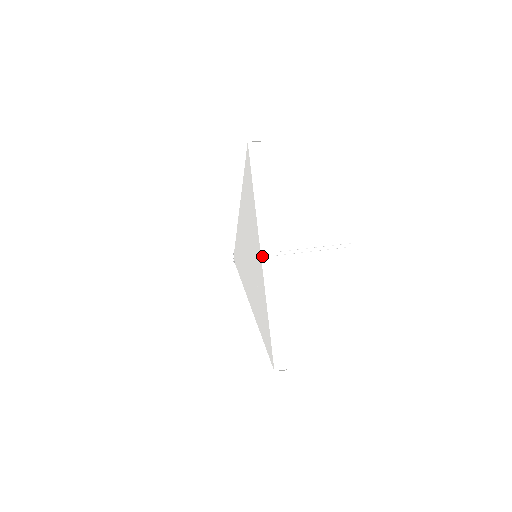
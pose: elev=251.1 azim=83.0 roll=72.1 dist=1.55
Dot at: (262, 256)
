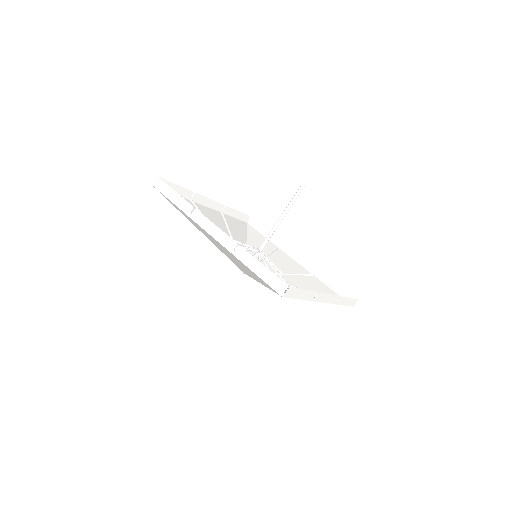
Dot at: (209, 233)
